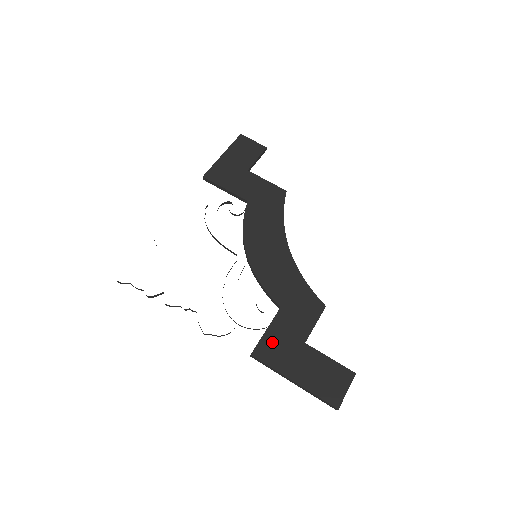
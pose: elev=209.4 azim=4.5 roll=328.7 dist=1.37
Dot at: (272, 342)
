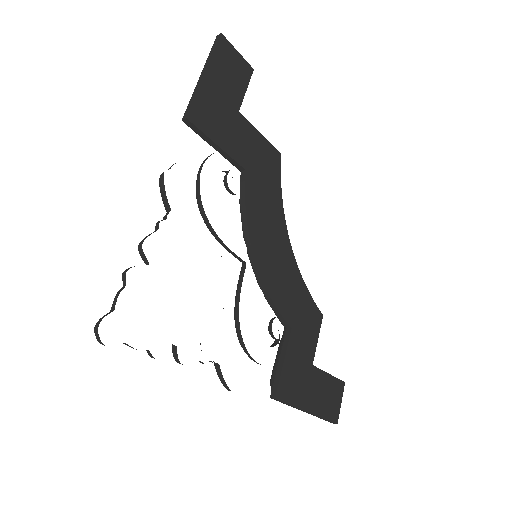
Dot at: (290, 375)
